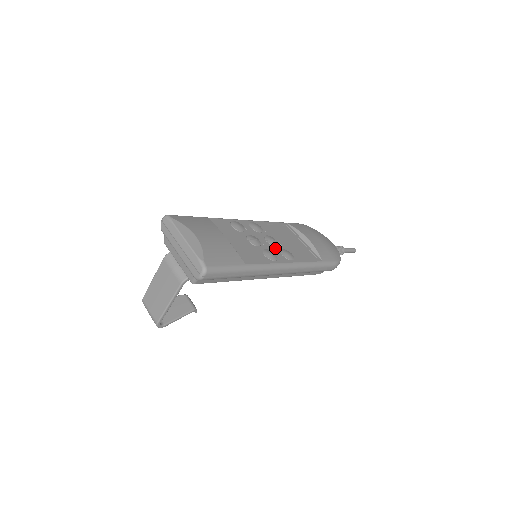
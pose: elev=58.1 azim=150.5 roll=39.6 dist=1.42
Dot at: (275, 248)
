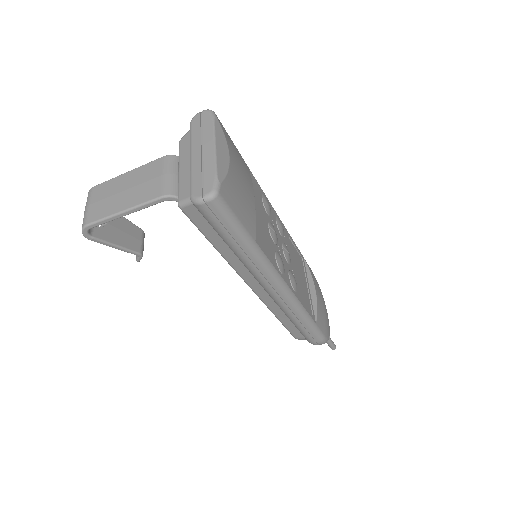
Dot at: (286, 263)
